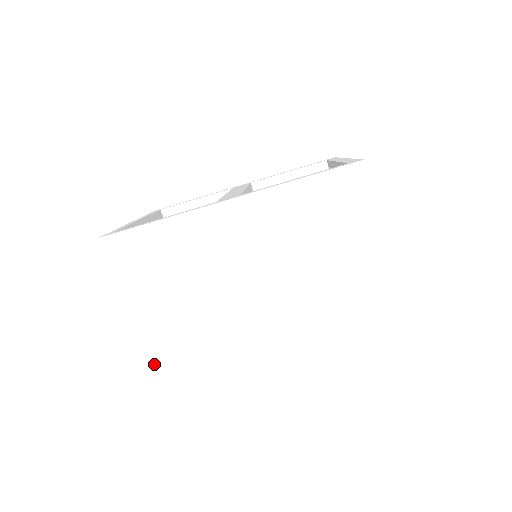
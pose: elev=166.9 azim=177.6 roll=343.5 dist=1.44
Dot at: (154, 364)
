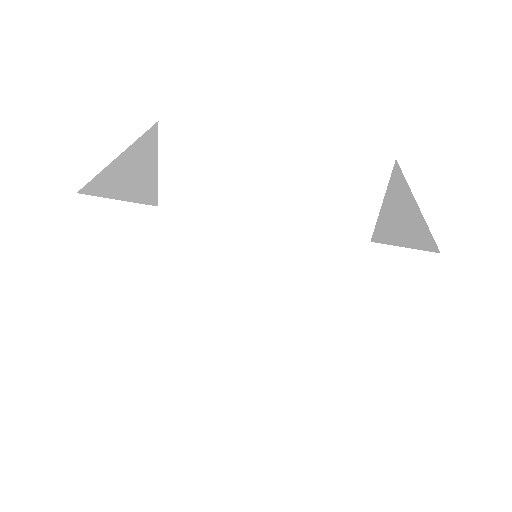
Dot at: (79, 360)
